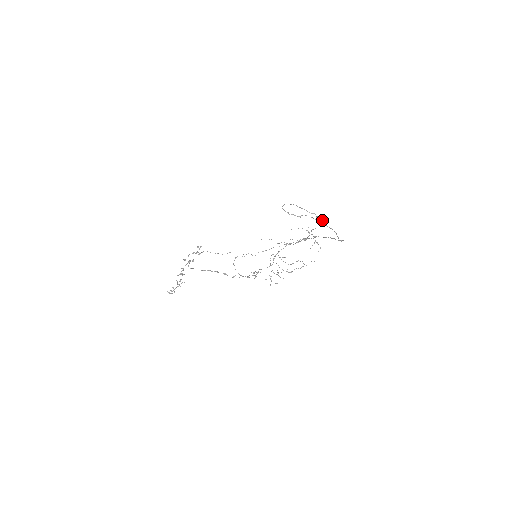
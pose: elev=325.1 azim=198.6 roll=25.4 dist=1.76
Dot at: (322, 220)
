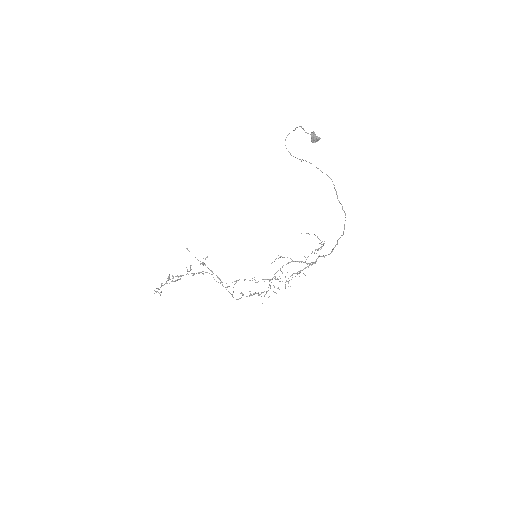
Dot at: (316, 136)
